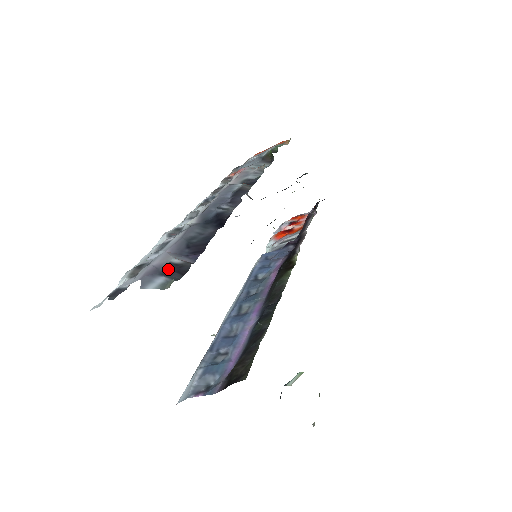
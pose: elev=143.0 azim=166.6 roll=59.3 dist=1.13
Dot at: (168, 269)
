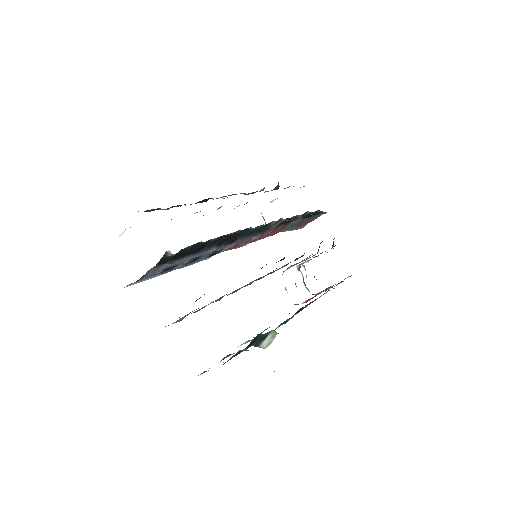
Dot at: (147, 211)
